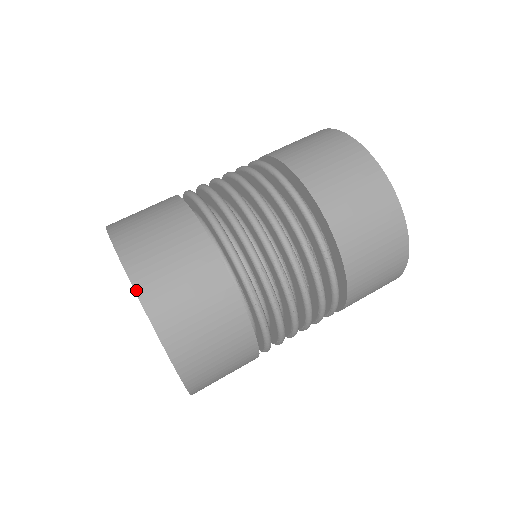
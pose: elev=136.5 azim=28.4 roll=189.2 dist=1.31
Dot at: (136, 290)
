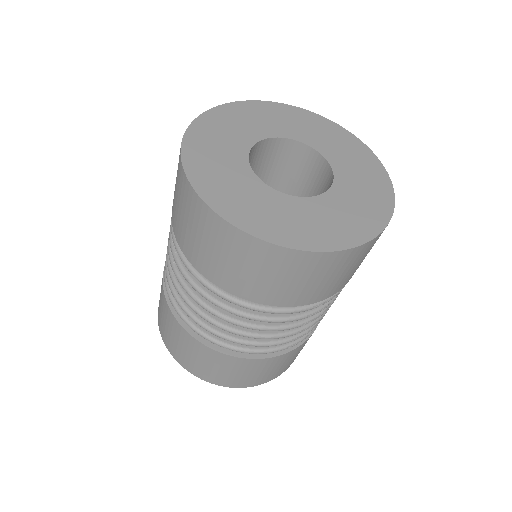
Dot at: occluded
